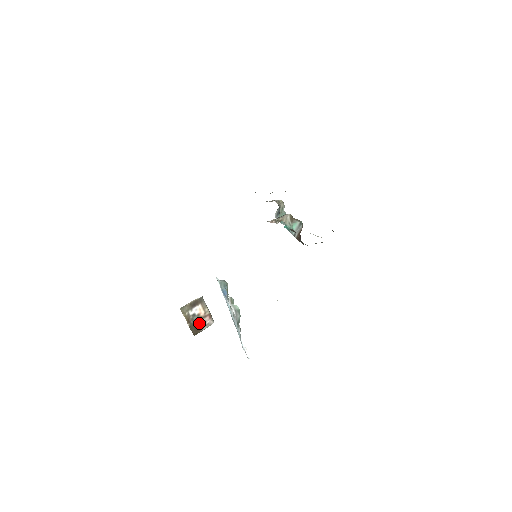
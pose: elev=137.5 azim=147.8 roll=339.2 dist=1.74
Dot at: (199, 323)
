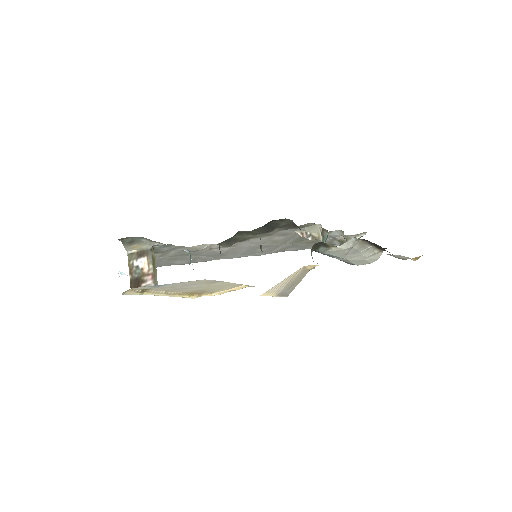
Dot at: (141, 280)
